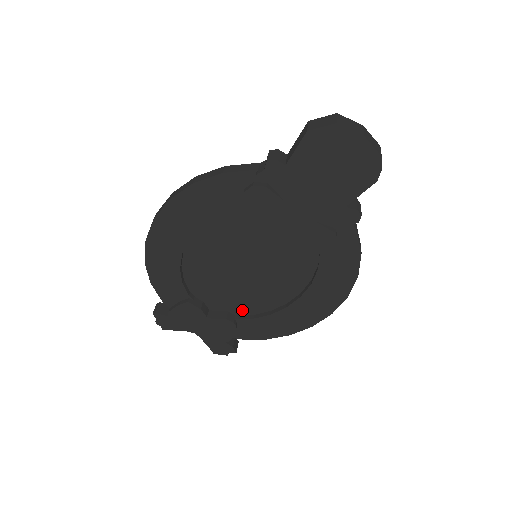
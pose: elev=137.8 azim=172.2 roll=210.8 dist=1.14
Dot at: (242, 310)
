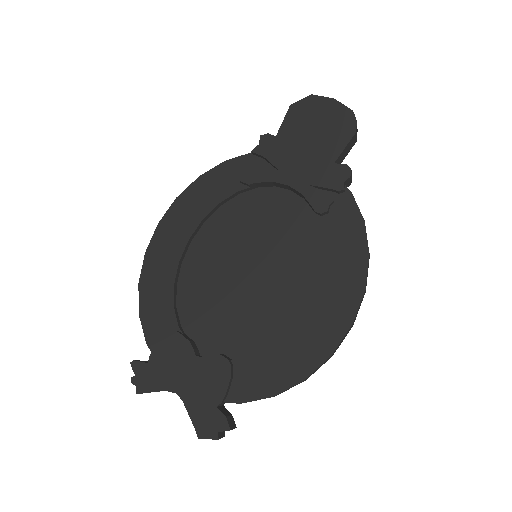
Dot at: (241, 348)
